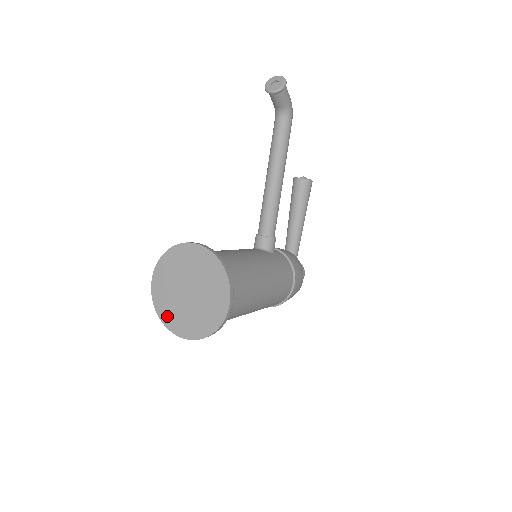
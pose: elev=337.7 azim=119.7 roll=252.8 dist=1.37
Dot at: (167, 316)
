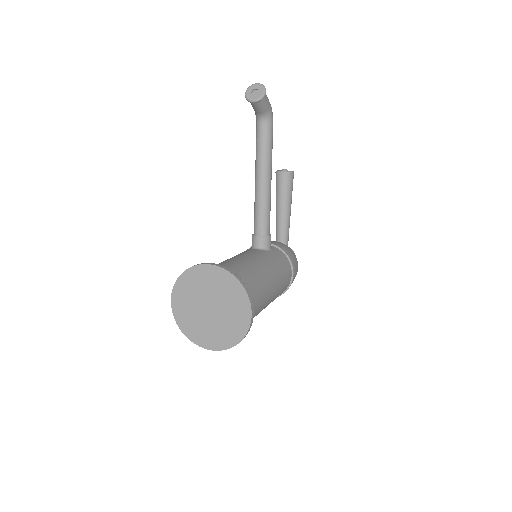
Dot at: (191, 332)
